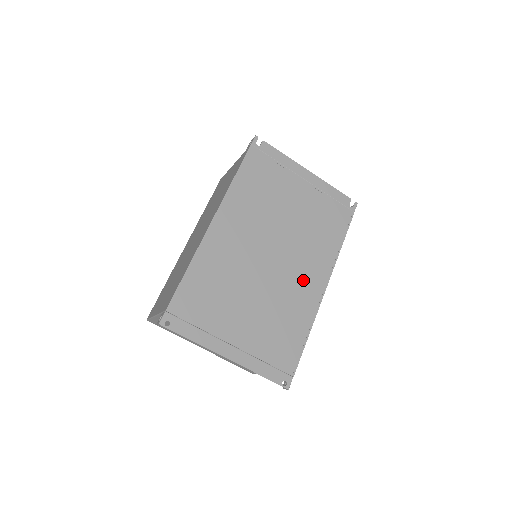
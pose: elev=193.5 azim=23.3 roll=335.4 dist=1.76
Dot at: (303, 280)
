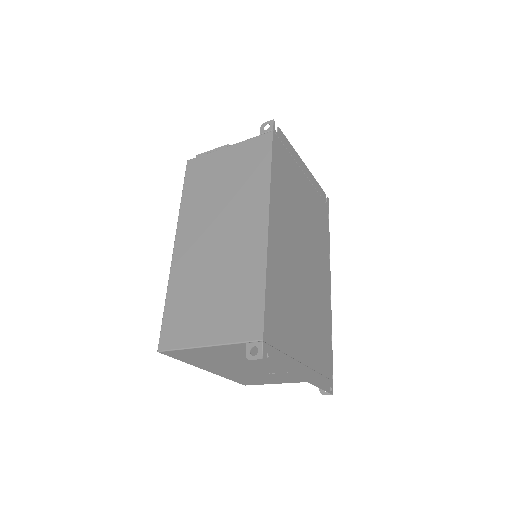
Dot at: (321, 280)
